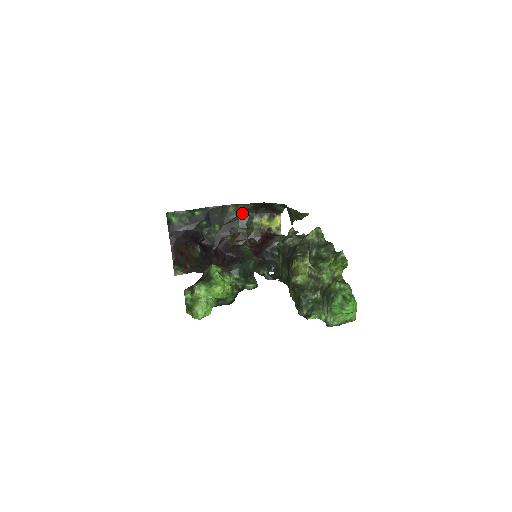
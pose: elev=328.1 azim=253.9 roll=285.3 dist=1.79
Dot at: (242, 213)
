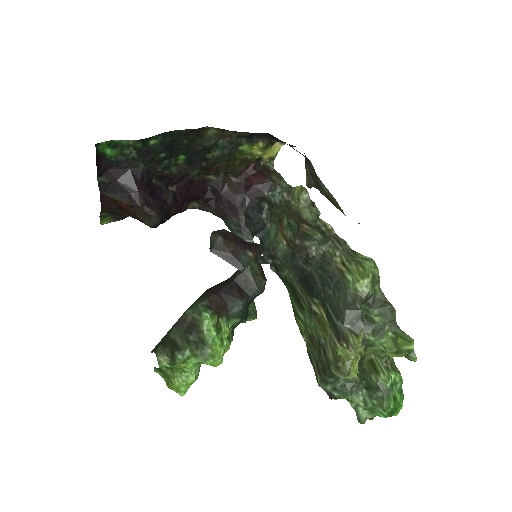
Dot at: (226, 137)
